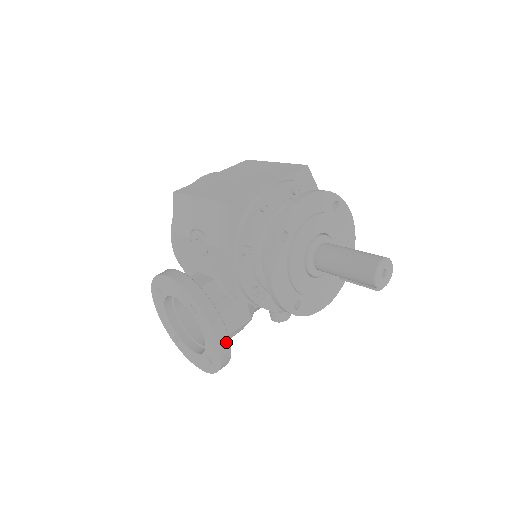
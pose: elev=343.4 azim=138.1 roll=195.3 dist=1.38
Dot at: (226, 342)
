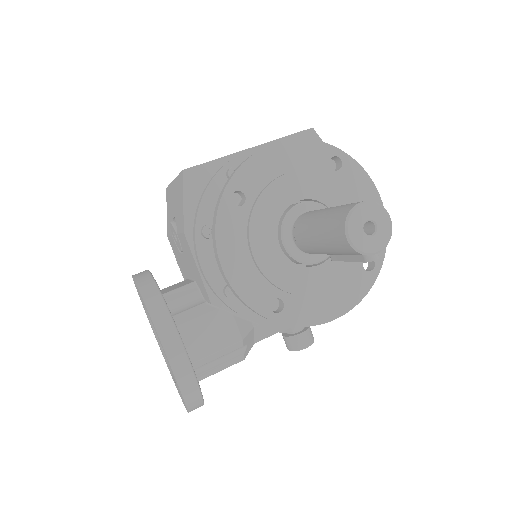
Dot at: (182, 358)
